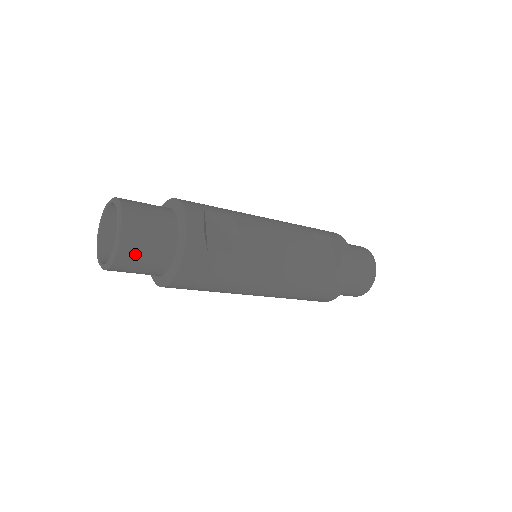
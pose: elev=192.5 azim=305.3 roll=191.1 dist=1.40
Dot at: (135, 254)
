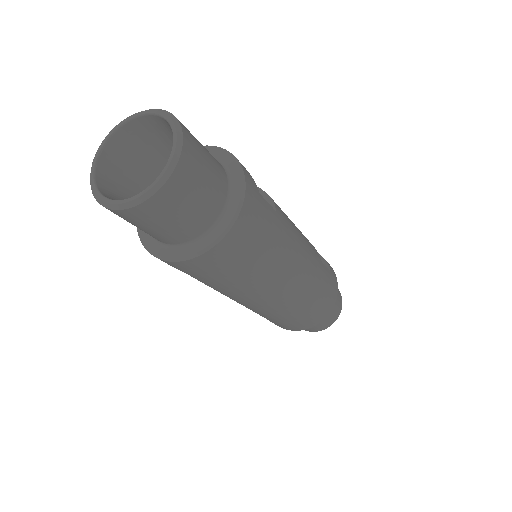
Dot at: (196, 170)
